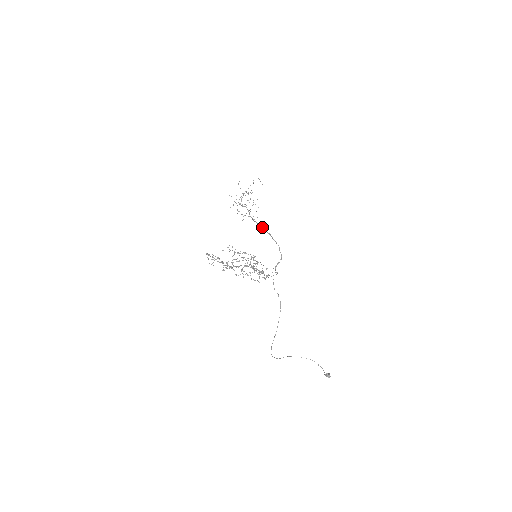
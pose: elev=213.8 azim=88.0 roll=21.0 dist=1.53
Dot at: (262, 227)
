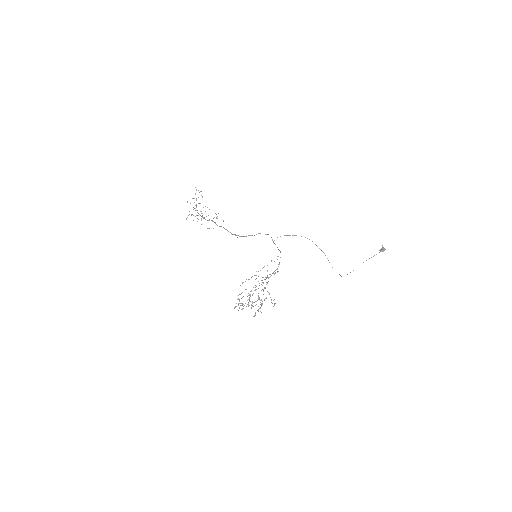
Dot at: occluded
